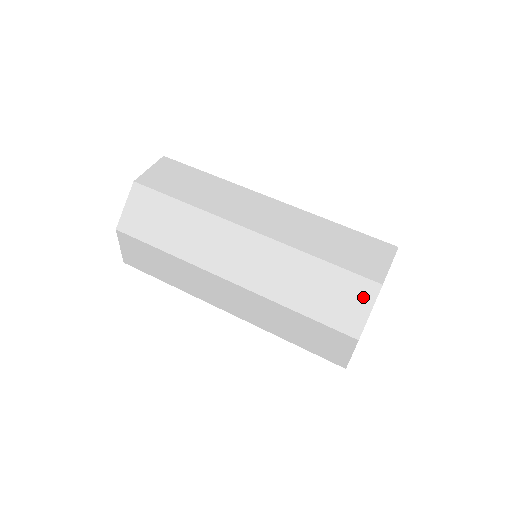
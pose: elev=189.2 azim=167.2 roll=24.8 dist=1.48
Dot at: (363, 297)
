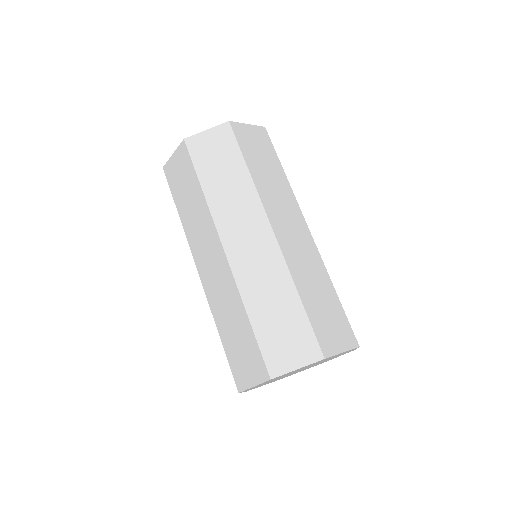
Dot at: (345, 339)
